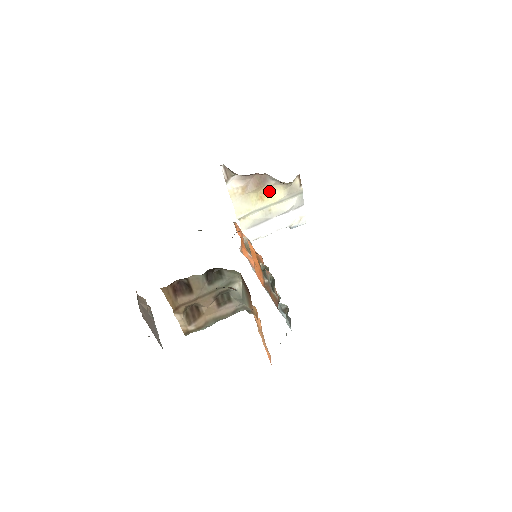
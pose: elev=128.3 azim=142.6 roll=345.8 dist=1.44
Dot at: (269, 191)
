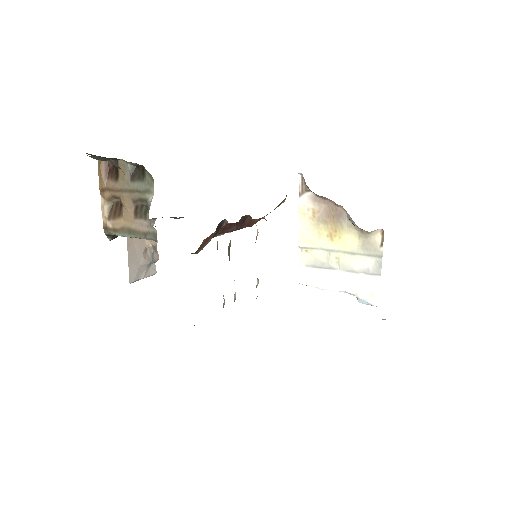
Dot at: (342, 232)
